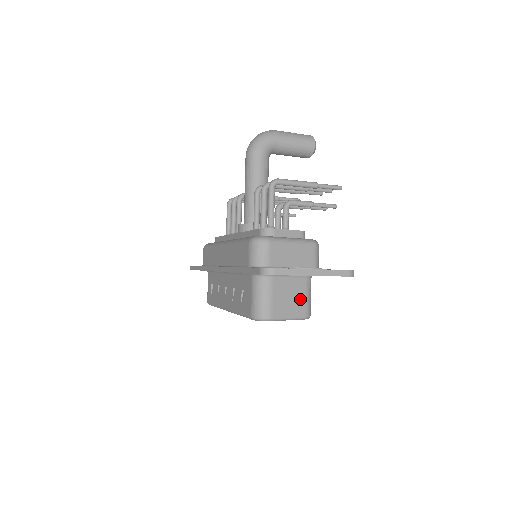
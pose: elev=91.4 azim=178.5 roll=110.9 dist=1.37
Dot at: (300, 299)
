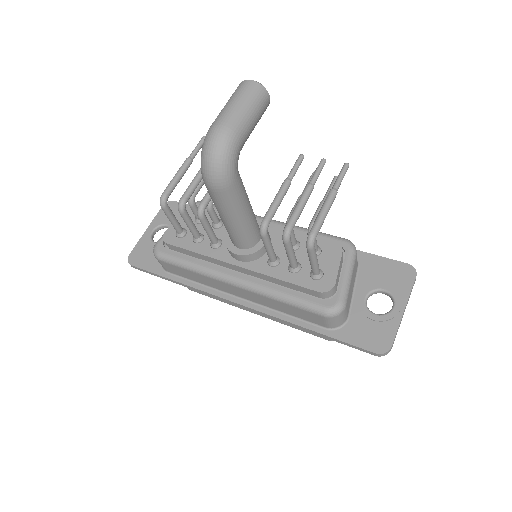
Dot at: occluded
